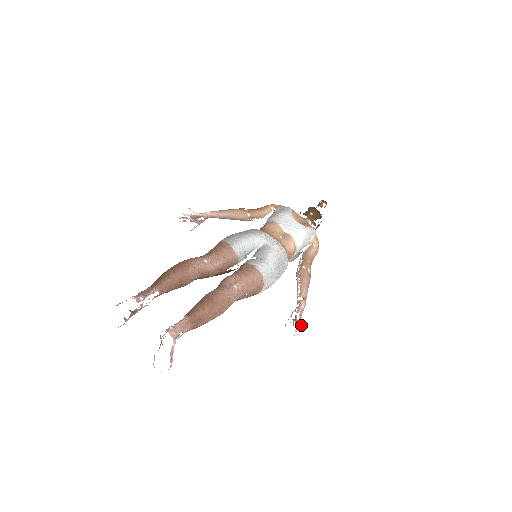
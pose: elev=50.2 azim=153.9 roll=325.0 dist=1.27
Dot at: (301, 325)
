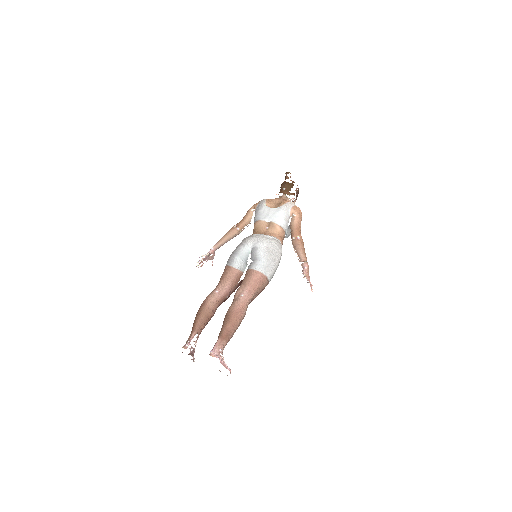
Dot at: occluded
